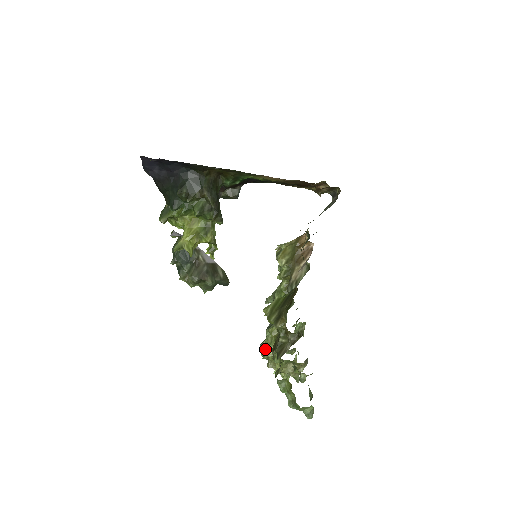
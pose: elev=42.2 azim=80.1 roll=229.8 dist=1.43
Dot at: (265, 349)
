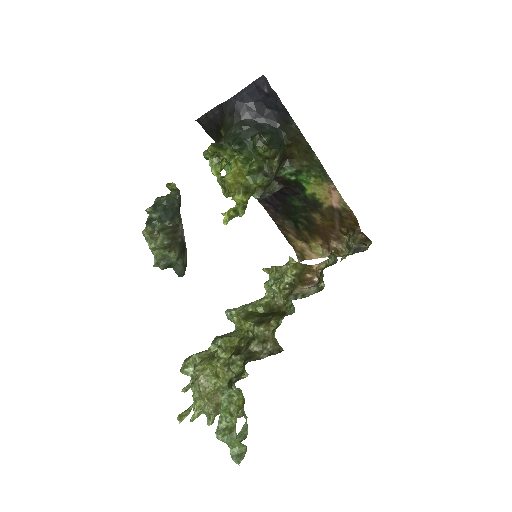
Dot at: (202, 360)
